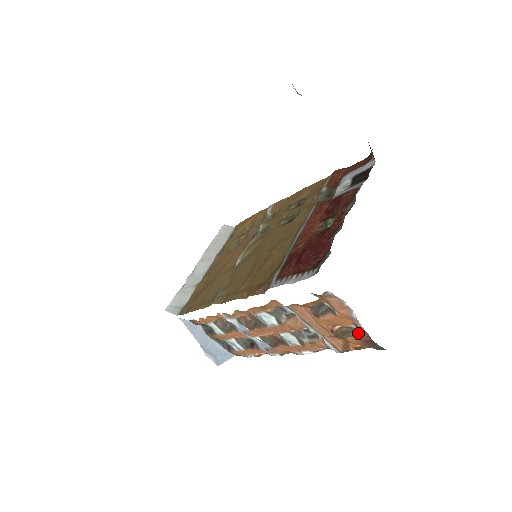
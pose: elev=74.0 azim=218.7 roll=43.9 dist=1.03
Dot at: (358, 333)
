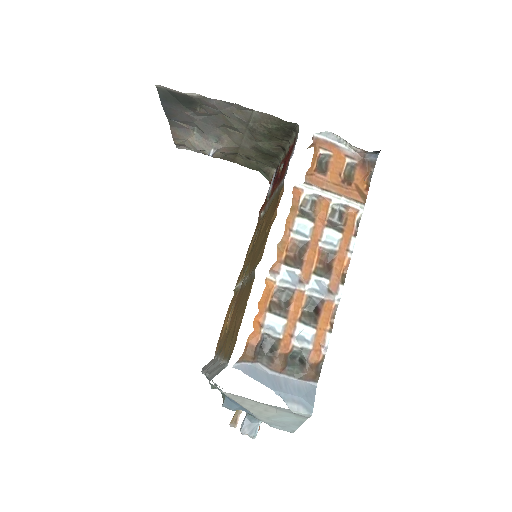
Dot at: (354, 166)
